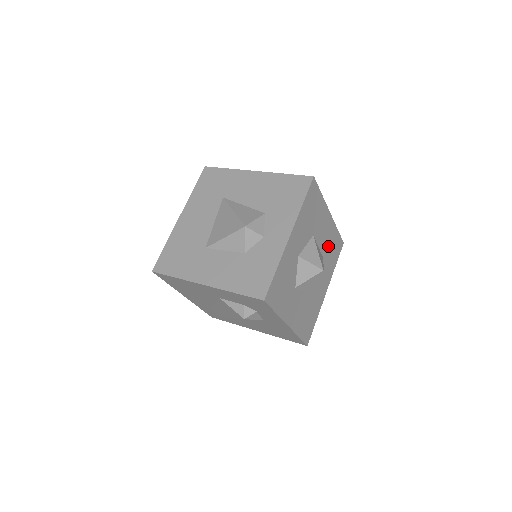
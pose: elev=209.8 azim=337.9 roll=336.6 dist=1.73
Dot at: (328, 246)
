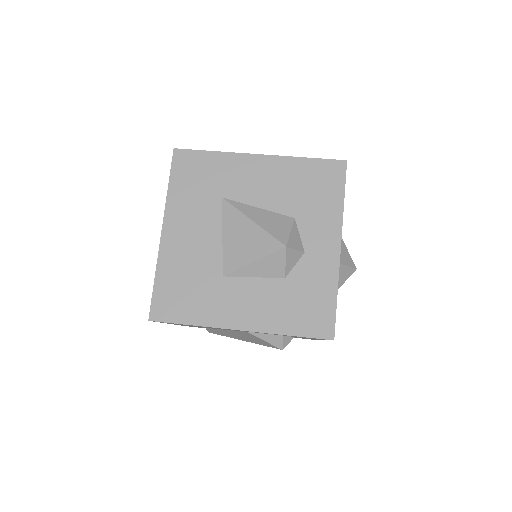
Dot at: occluded
